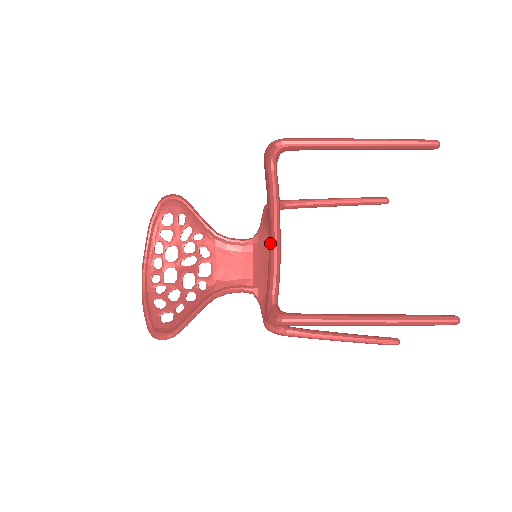
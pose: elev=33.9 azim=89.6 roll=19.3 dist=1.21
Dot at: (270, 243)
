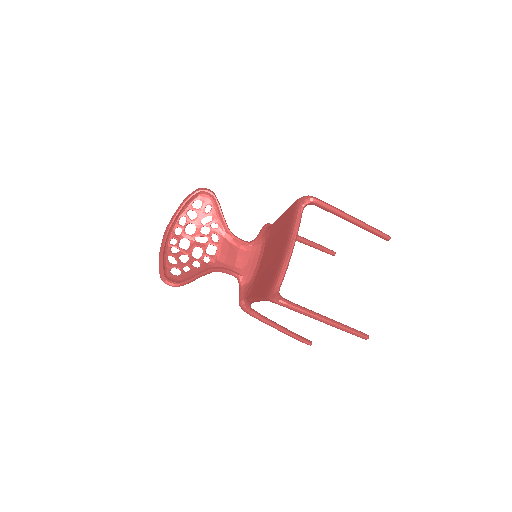
Dot at: (285, 254)
